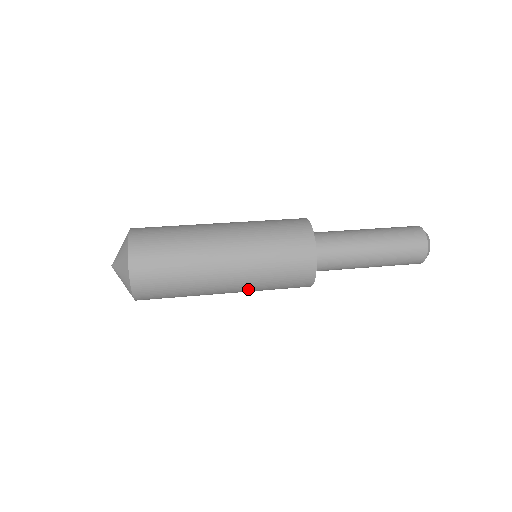
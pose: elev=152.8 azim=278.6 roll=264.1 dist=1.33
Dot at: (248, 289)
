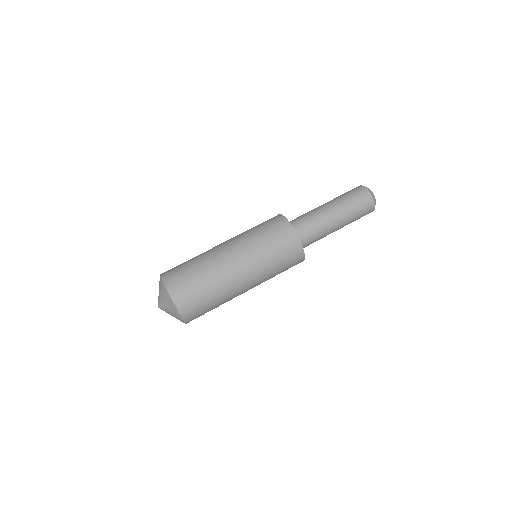
Dot at: (261, 279)
